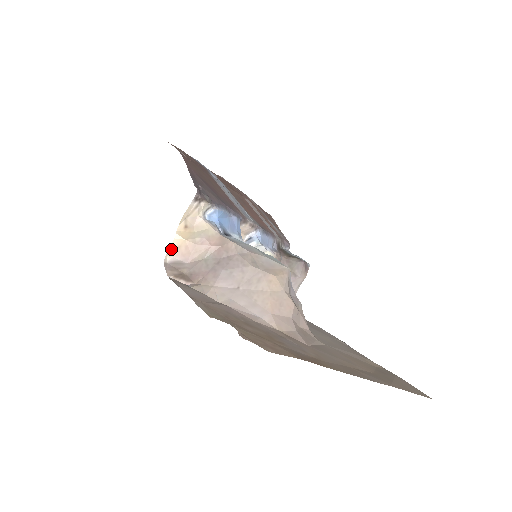
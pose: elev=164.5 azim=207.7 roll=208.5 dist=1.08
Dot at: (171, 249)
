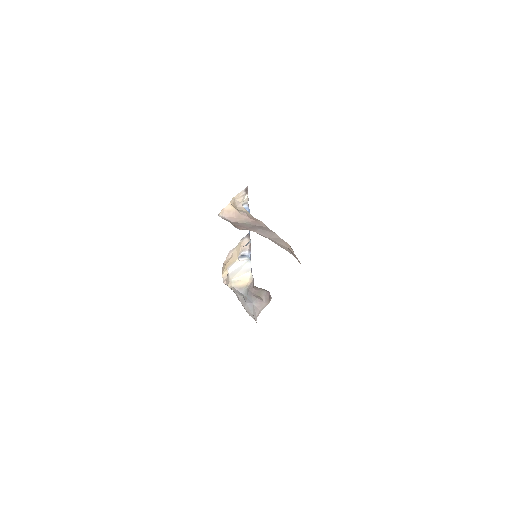
Dot at: (224, 210)
